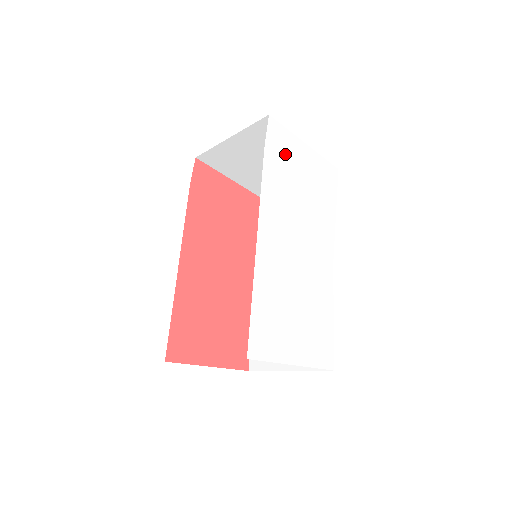
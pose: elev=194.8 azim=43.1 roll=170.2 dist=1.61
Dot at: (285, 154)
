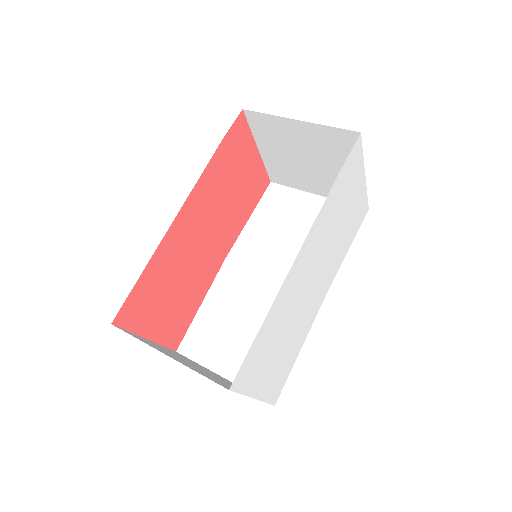
Dot at: (350, 180)
